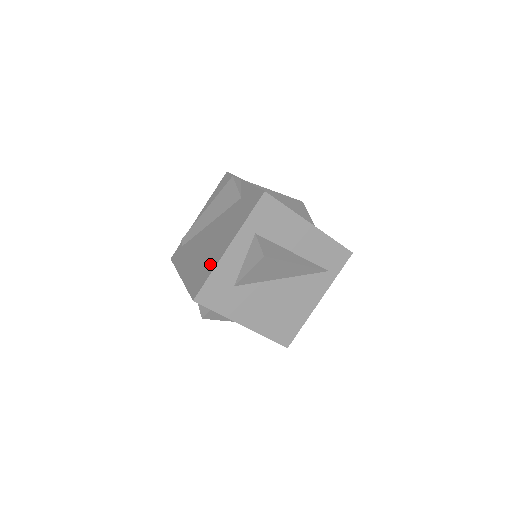
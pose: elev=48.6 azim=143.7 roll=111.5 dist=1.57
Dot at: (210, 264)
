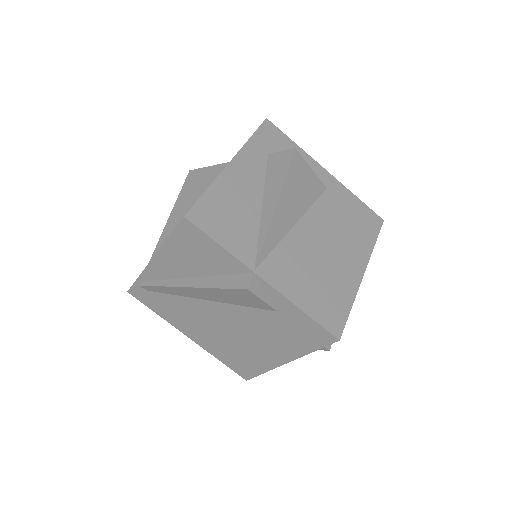
Dot at: (256, 362)
